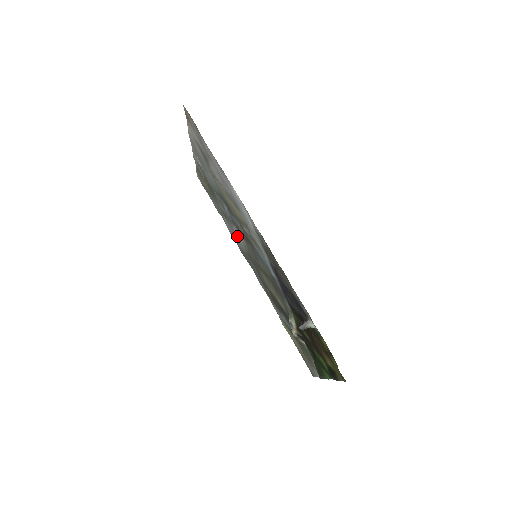
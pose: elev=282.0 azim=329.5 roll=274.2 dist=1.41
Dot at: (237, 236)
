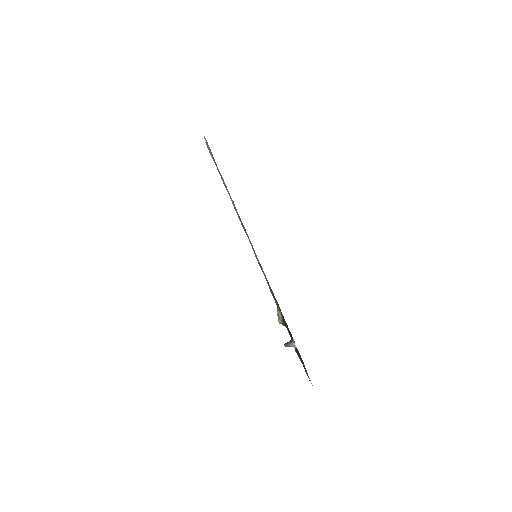
Dot at: occluded
